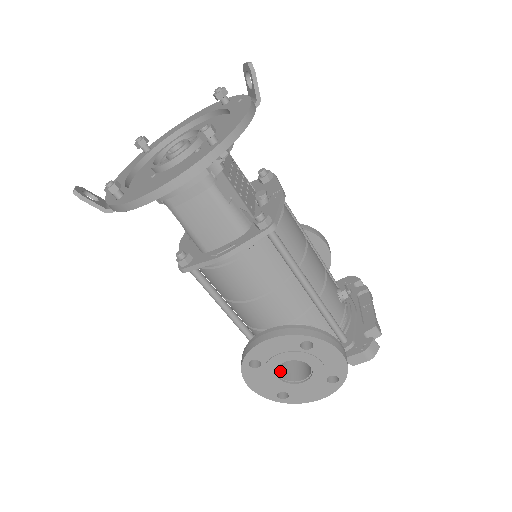
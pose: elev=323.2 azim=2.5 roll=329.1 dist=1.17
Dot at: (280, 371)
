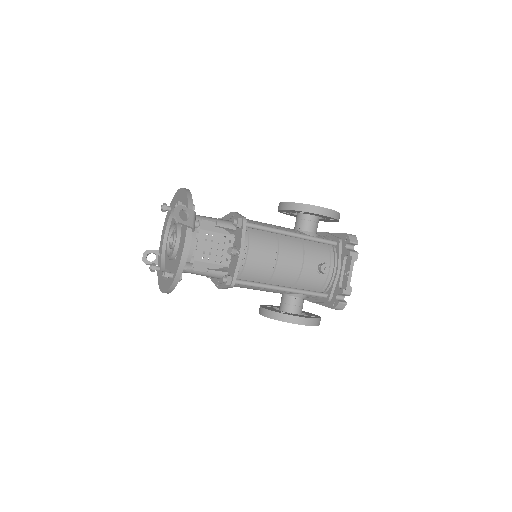
Dot at: occluded
